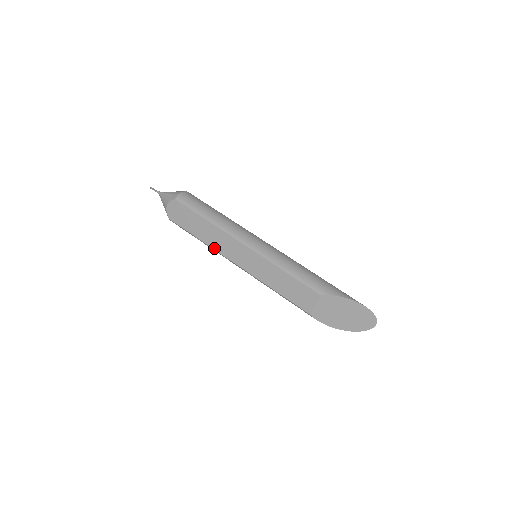
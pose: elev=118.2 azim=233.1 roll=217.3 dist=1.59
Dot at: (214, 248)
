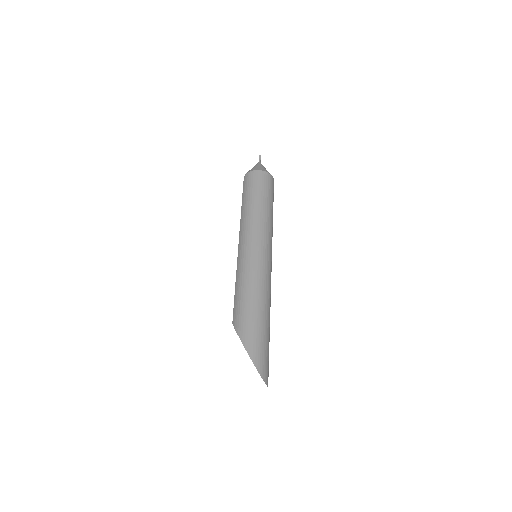
Dot at: occluded
